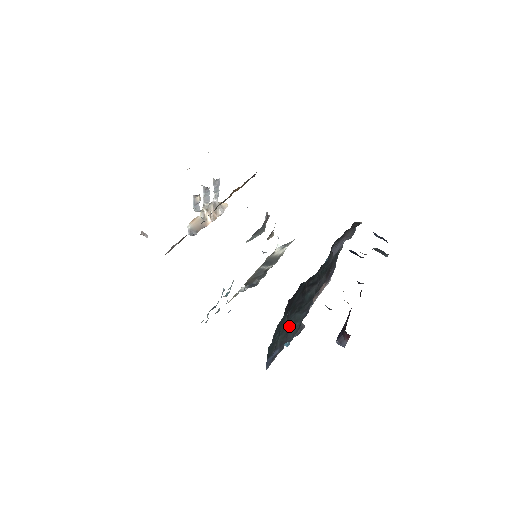
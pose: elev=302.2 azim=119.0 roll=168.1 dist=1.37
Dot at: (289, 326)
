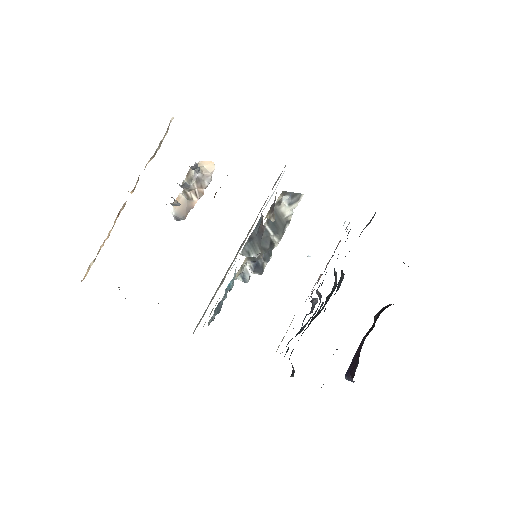
Dot at: occluded
